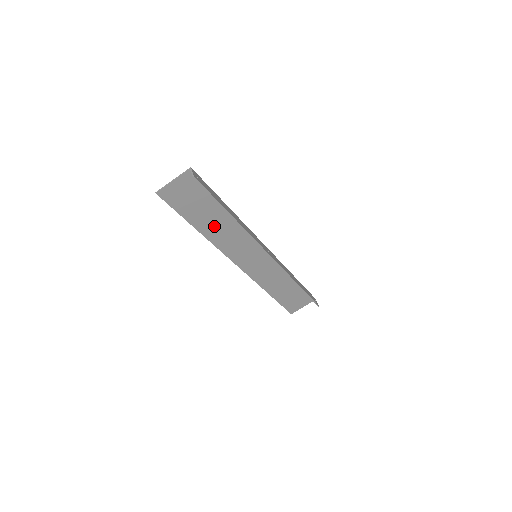
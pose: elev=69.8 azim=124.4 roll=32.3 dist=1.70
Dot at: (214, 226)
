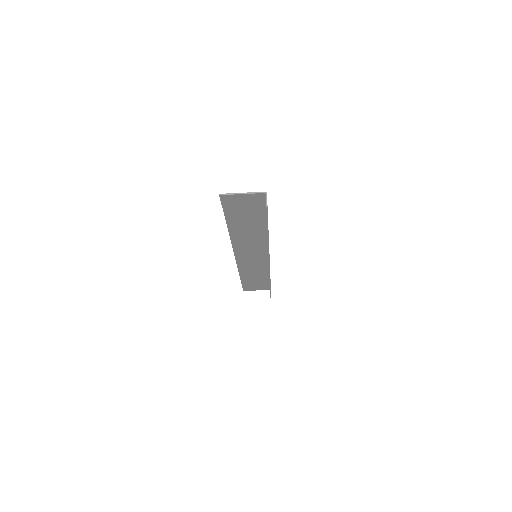
Dot at: (244, 229)
